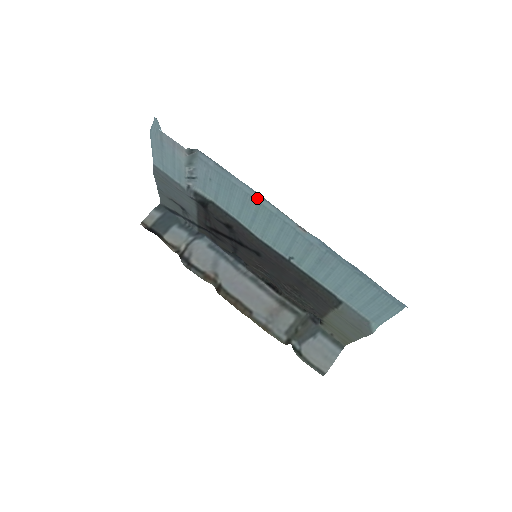
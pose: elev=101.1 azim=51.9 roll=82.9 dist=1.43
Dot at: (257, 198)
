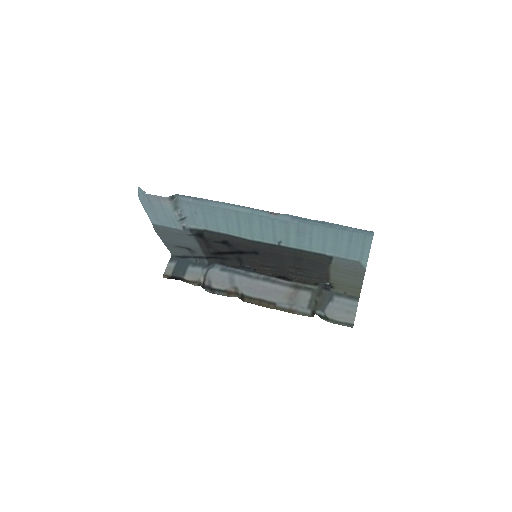
Dot at: (233, 208)
